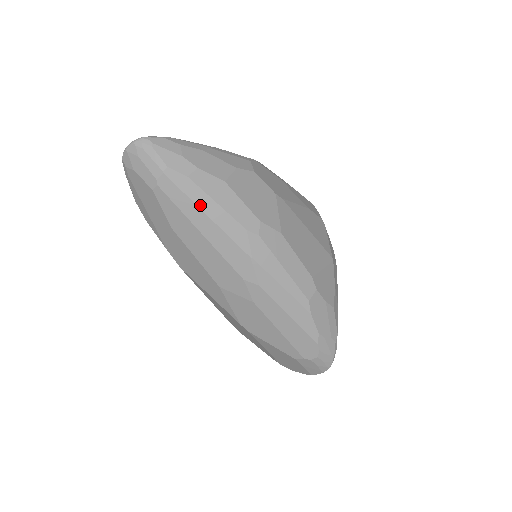
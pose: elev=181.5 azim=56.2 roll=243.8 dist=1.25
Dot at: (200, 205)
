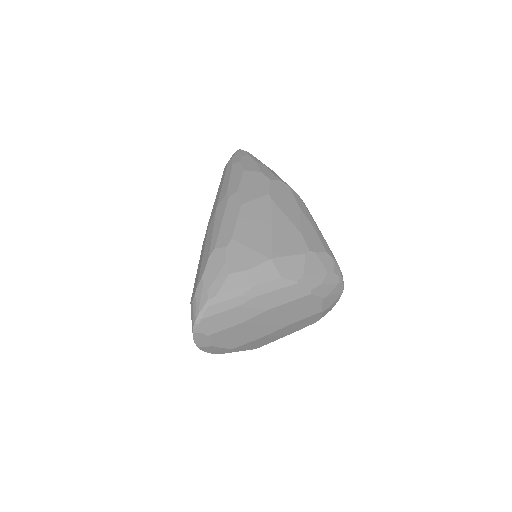
Dot at: (225, 177)
